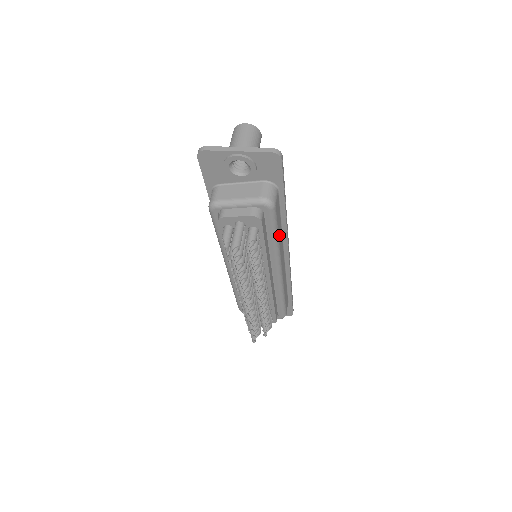
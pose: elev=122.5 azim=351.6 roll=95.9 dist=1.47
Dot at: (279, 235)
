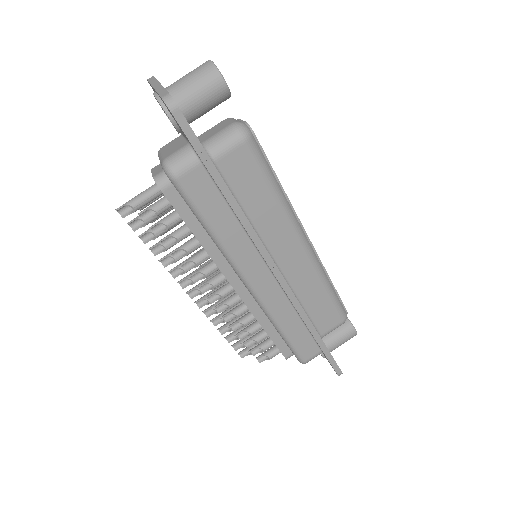
Dot at: (221, 230)
